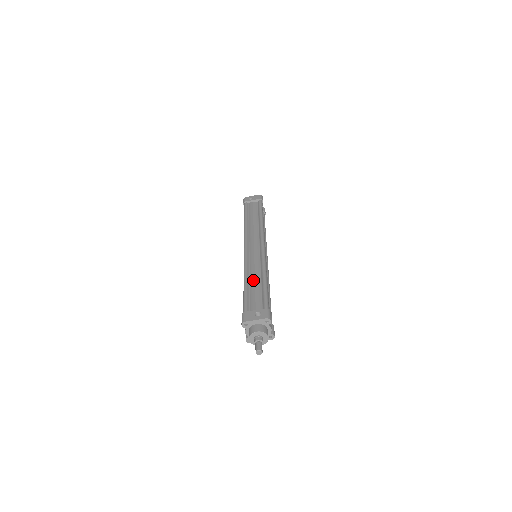
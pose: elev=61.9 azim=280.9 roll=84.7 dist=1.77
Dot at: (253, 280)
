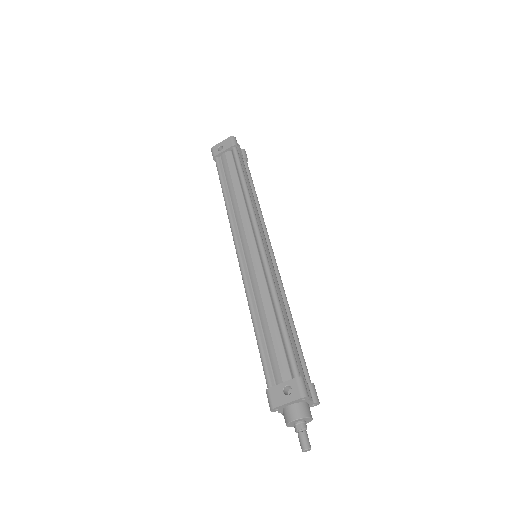
Dot at: (264, 318)
